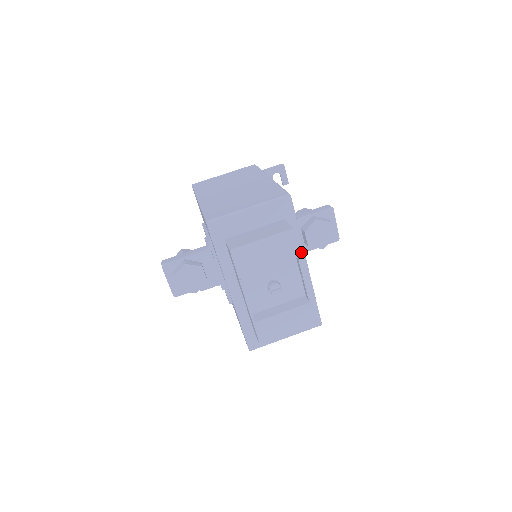
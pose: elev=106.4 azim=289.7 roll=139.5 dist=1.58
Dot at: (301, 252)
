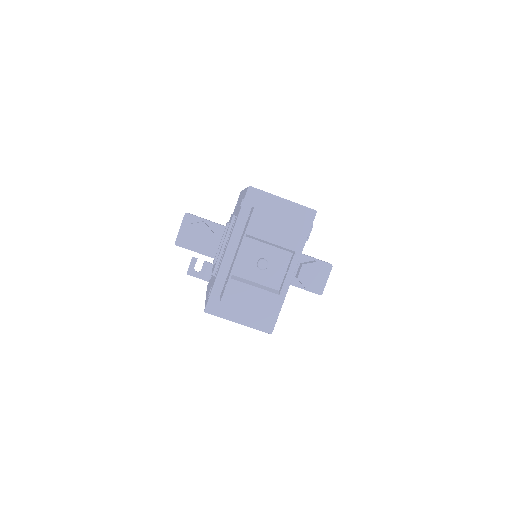
Dot at: (296, 260)
